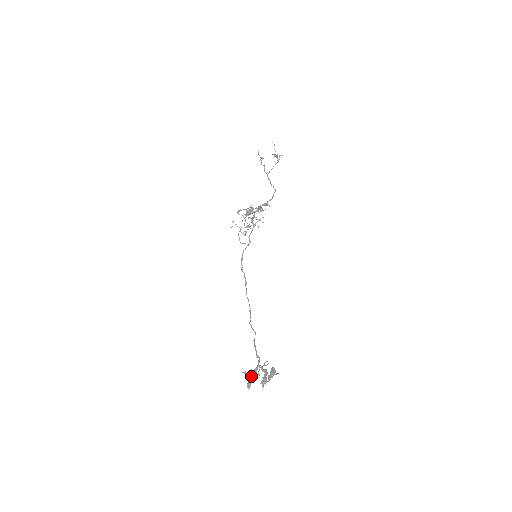
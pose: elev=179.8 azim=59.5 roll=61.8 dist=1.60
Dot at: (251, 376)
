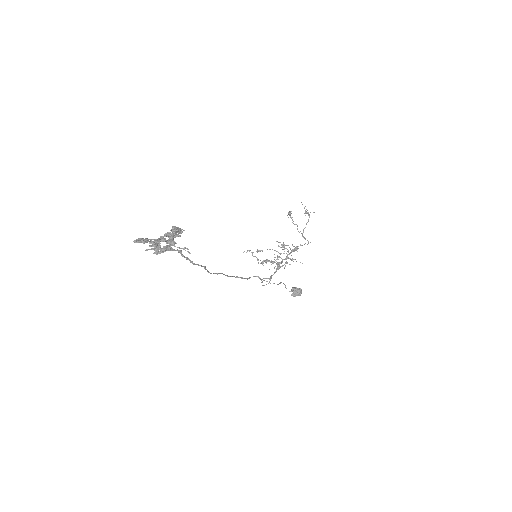
Dot at: (148, 239)
